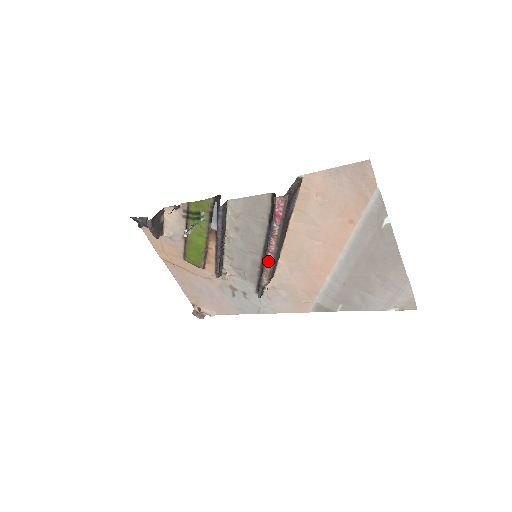
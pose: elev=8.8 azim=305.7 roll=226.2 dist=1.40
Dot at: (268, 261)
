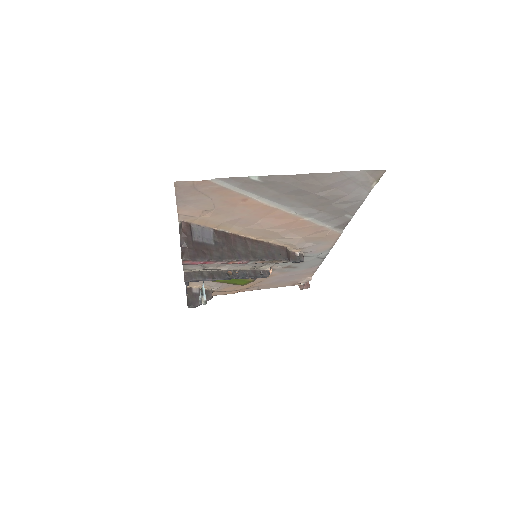
Dot at: occluded
